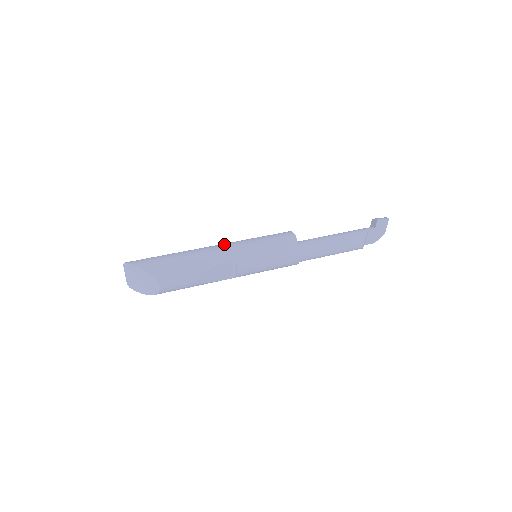
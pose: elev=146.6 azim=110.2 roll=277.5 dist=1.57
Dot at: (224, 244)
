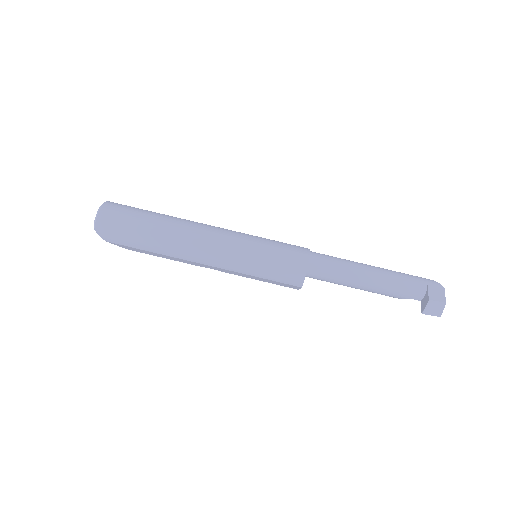
Dot at: (213, 260)
